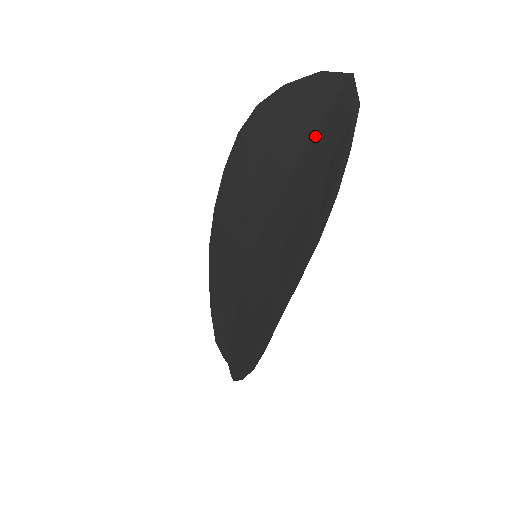
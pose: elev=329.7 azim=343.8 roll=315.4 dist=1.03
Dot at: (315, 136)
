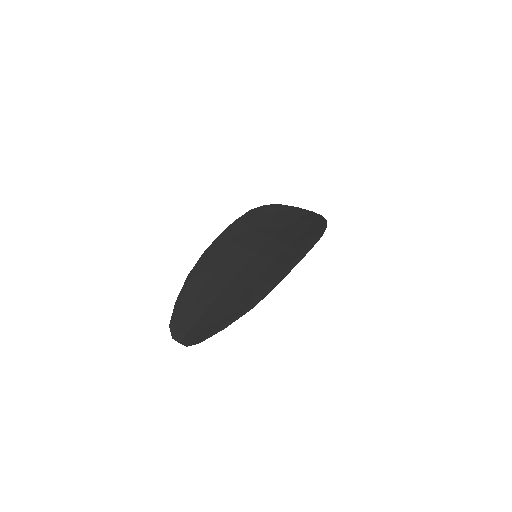
Dot at: (299, 219)
